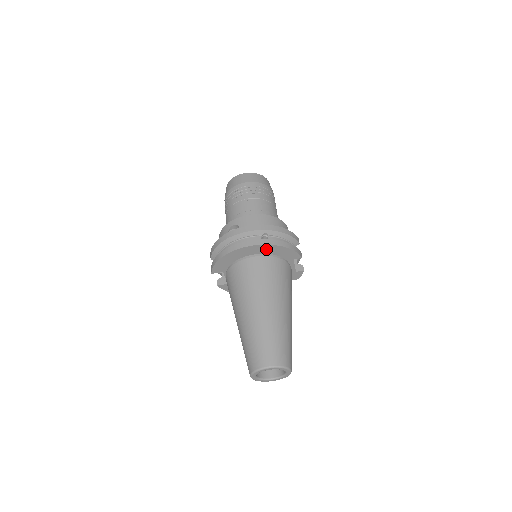
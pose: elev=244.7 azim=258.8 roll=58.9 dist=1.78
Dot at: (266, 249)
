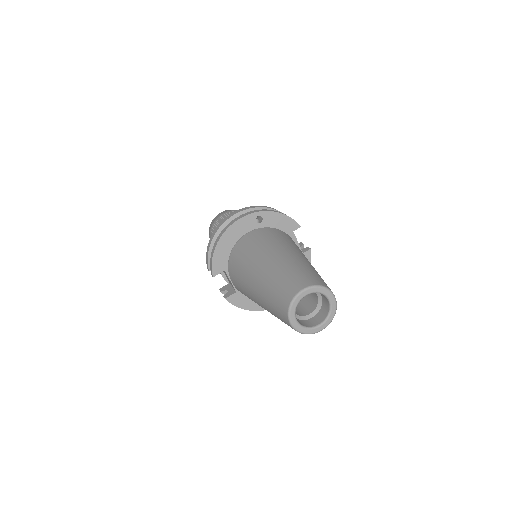
Dot at: (260, 223)
